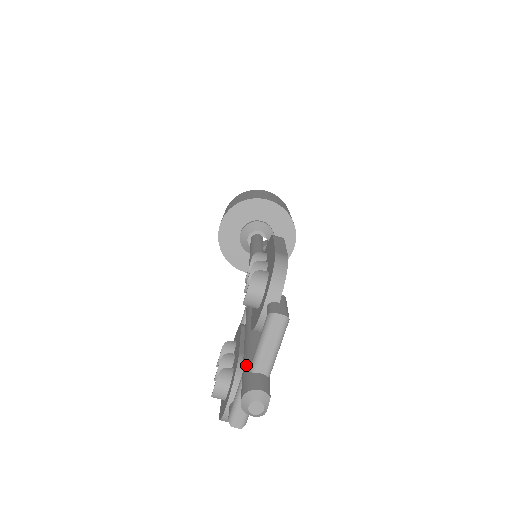
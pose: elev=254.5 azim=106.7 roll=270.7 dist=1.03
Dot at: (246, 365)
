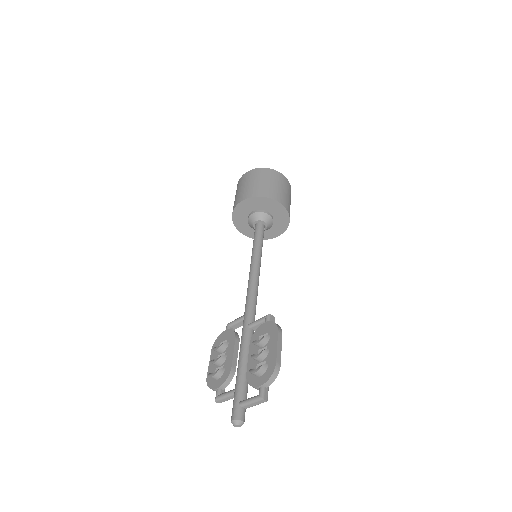
Dot at: (238, 397)
